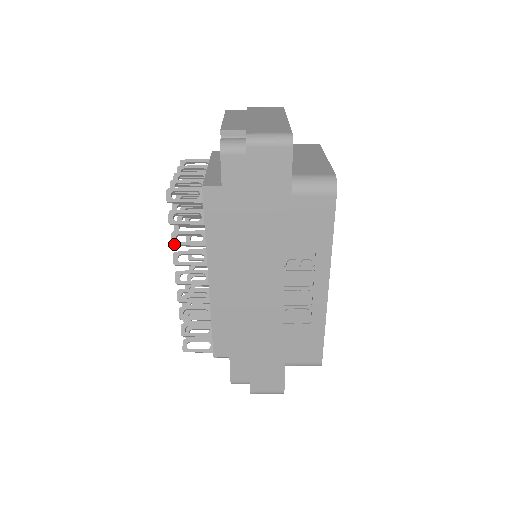
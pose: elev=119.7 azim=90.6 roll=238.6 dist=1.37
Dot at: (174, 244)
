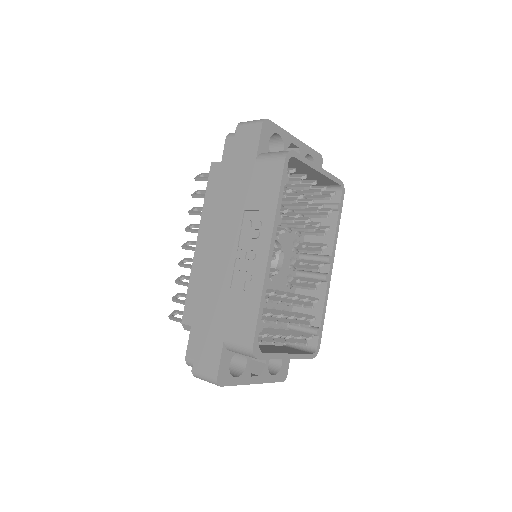
Dot at: (189, 212)
